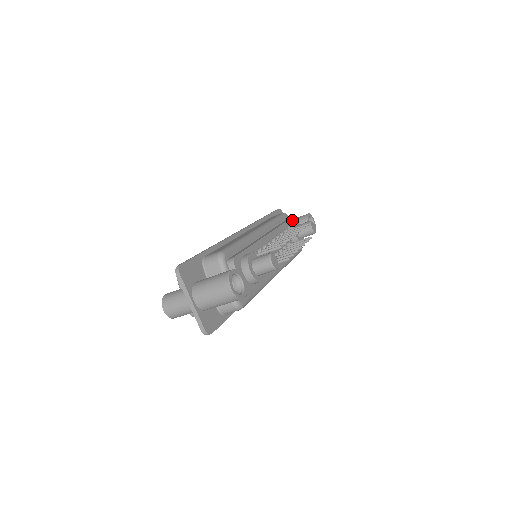
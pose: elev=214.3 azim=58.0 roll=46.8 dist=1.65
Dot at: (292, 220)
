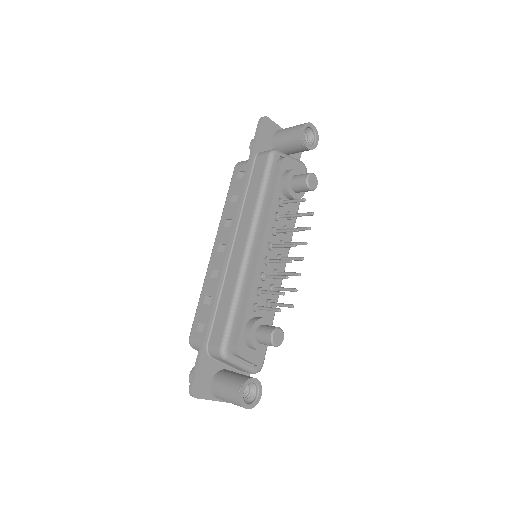
Dot at: (283, 163)
